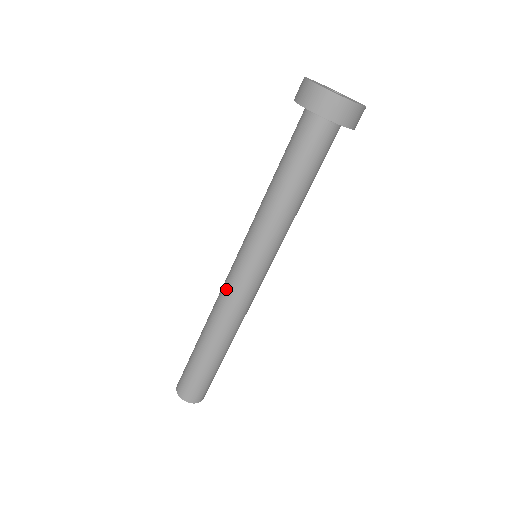
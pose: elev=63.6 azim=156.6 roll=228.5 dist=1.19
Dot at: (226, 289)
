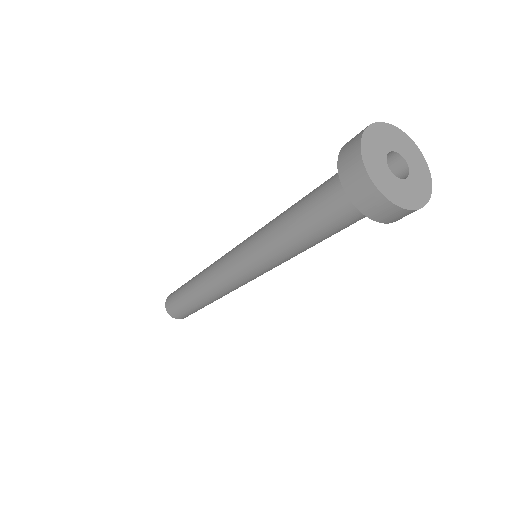
Dot at: (218, 268)
